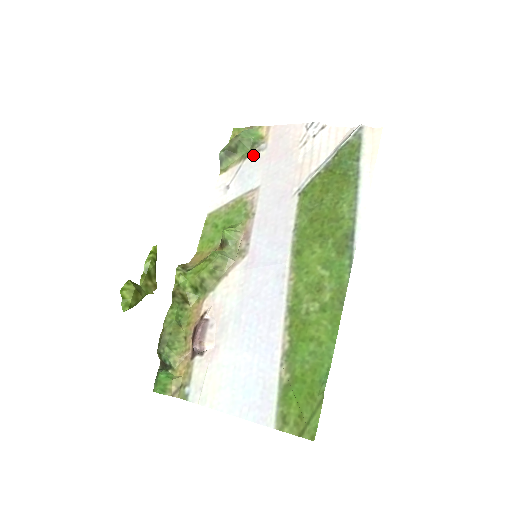
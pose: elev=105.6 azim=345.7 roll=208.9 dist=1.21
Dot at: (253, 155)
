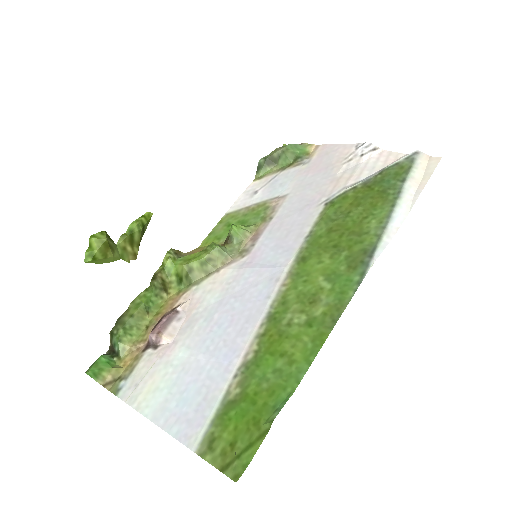
Dot at: (293, 167)
